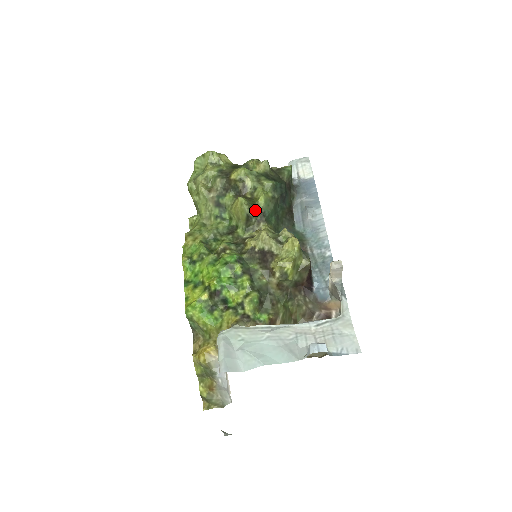
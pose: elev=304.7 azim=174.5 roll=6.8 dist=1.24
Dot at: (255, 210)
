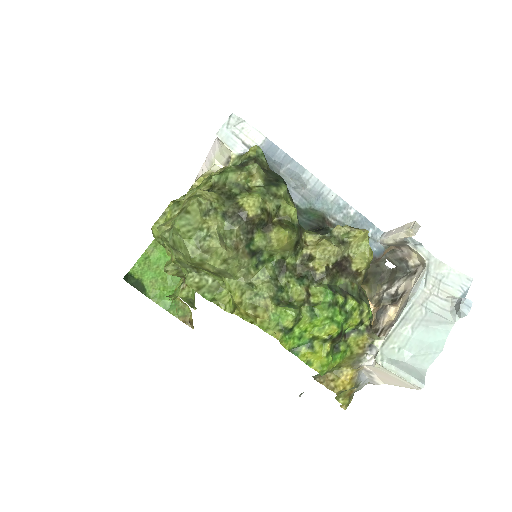
Dot at: (297, 230)
